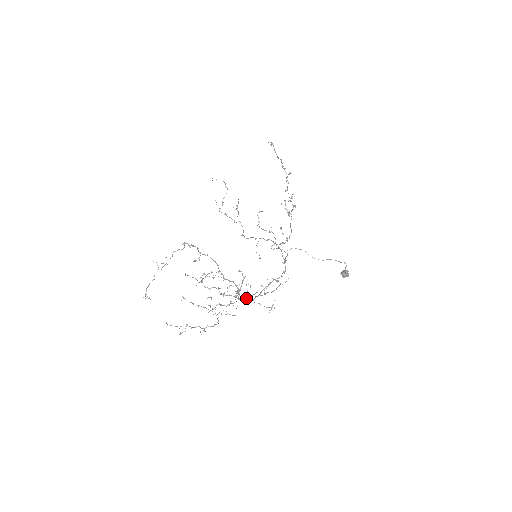
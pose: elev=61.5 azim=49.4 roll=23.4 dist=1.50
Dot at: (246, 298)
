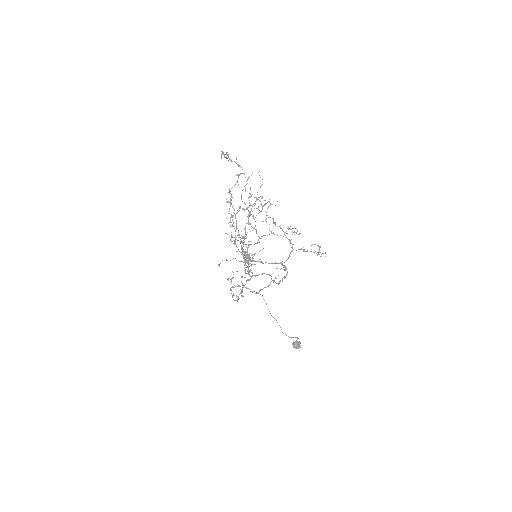
Dot at: (263, 263)
